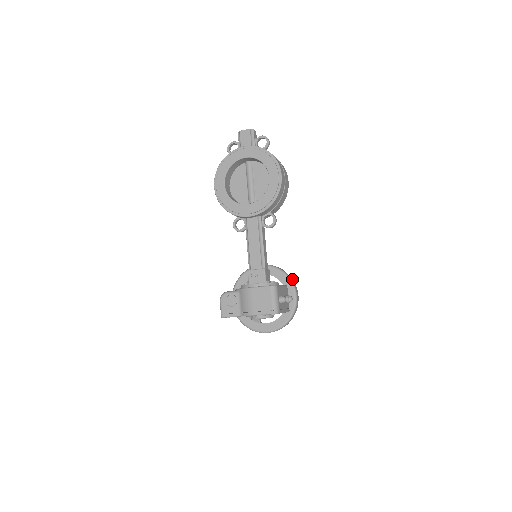
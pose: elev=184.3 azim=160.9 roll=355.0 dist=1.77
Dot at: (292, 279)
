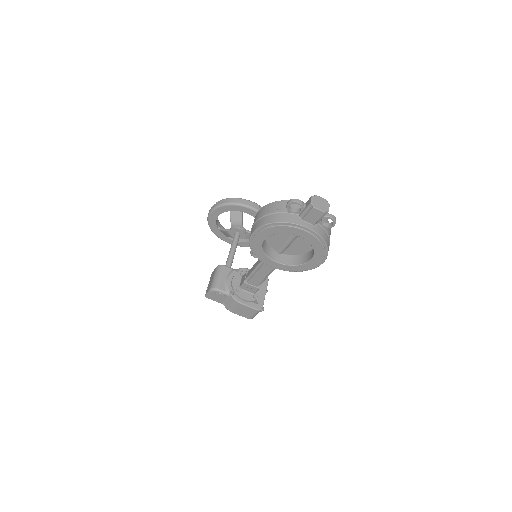
Dot at: occluded
